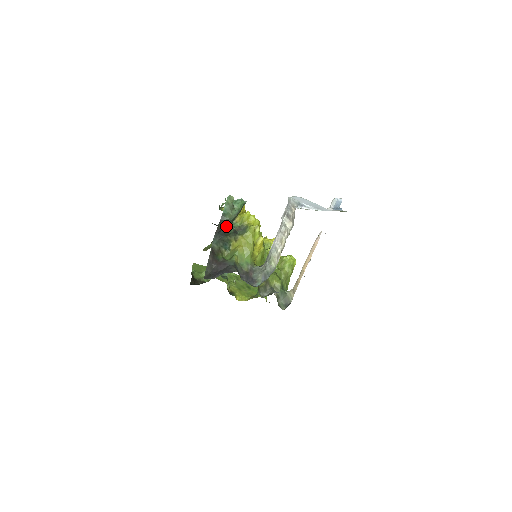
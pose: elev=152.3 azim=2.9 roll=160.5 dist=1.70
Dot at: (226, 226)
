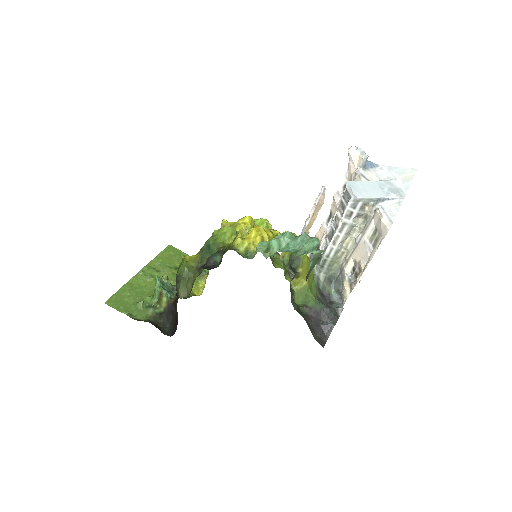
Dot at: occluded
